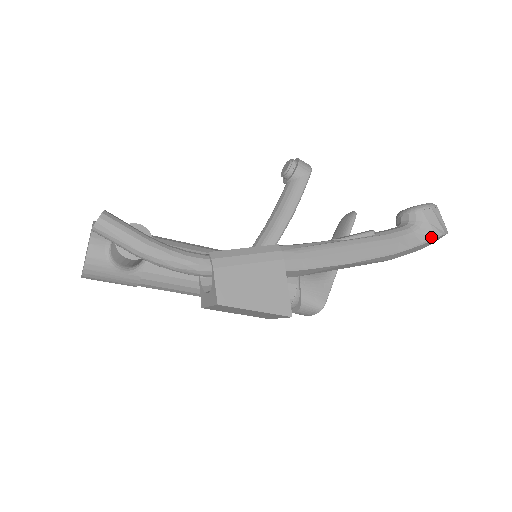
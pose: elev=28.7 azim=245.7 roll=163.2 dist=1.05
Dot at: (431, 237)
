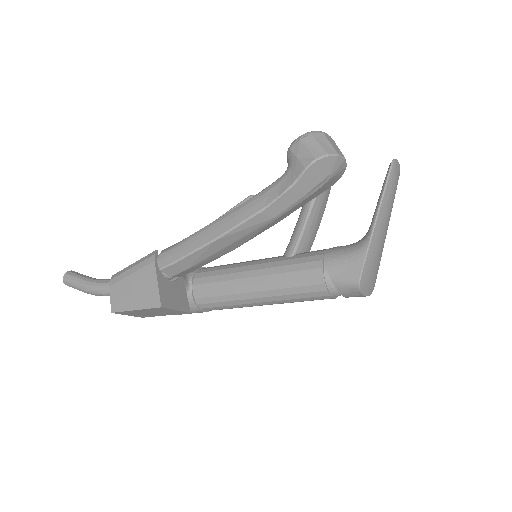
Dot at: (300, 172)
